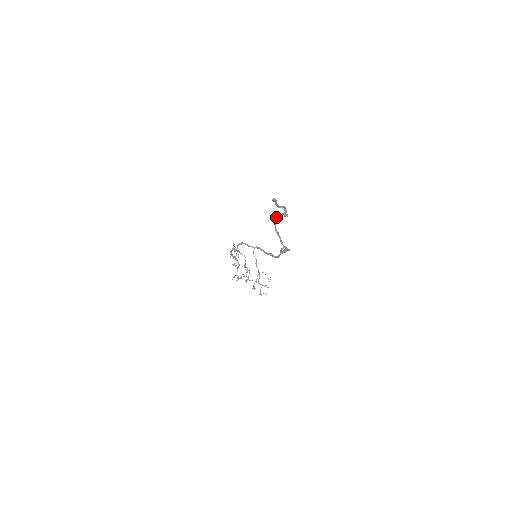
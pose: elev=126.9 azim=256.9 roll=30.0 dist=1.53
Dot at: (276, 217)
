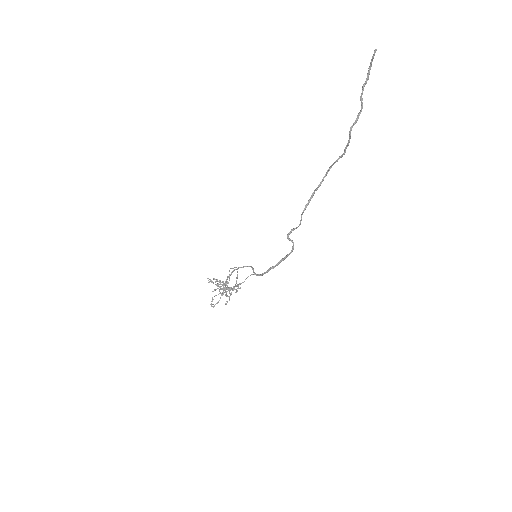
Dot at: (331, 165)
